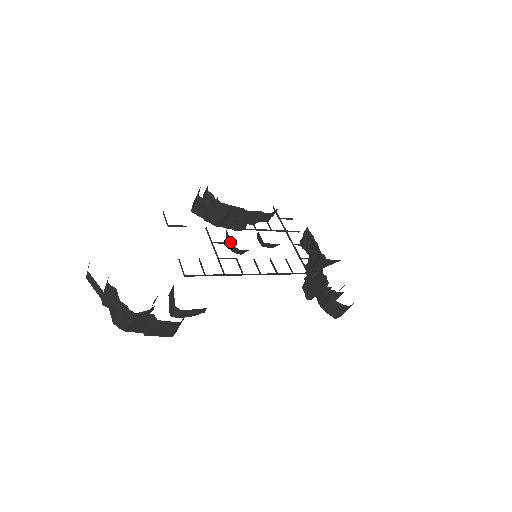
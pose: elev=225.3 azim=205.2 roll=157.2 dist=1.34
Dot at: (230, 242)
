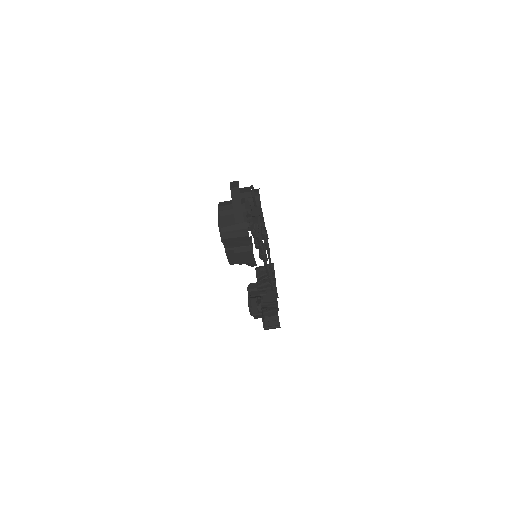
Dot at: occluded
